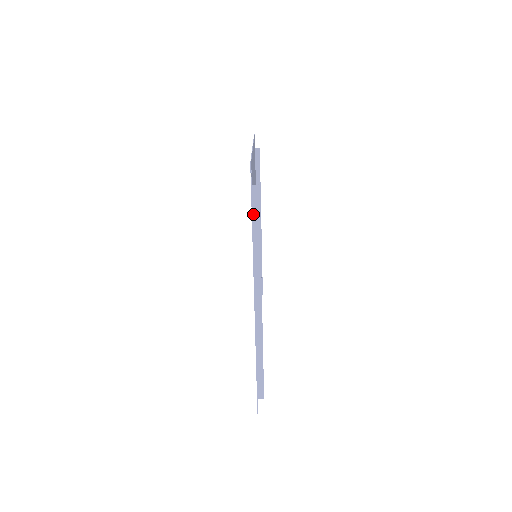
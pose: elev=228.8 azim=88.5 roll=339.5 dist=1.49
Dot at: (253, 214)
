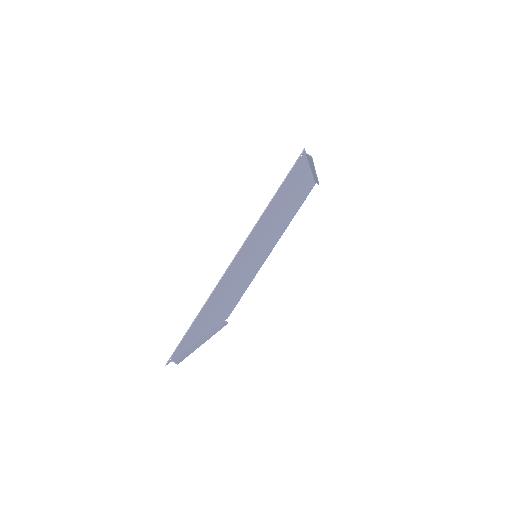
Dot at: (315, 180)
